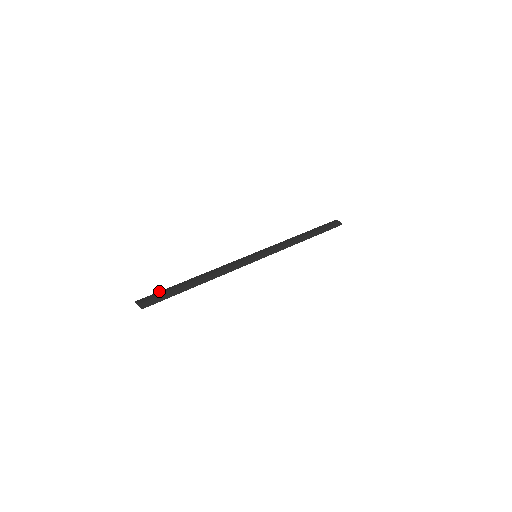
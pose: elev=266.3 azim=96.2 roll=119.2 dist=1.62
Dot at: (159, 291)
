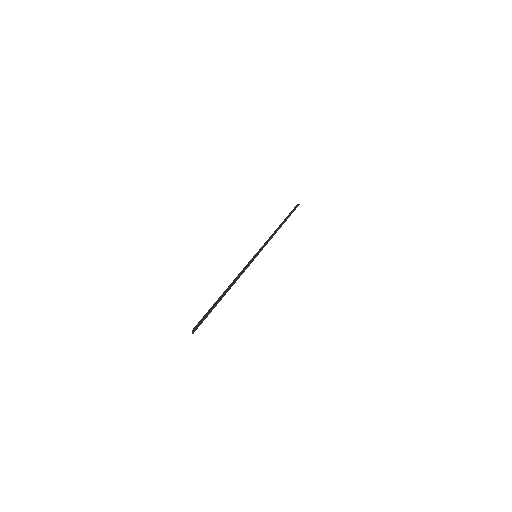
Dot at: occluded
